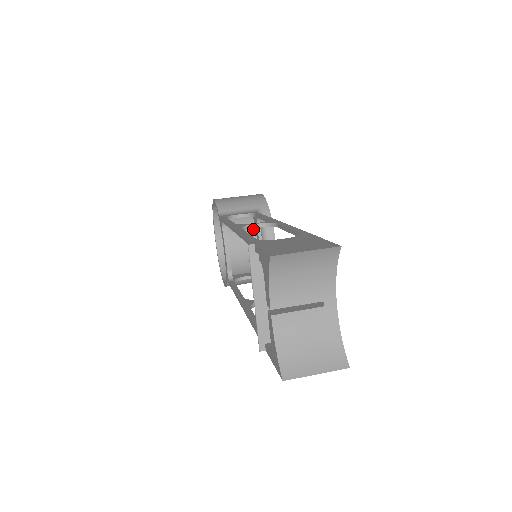
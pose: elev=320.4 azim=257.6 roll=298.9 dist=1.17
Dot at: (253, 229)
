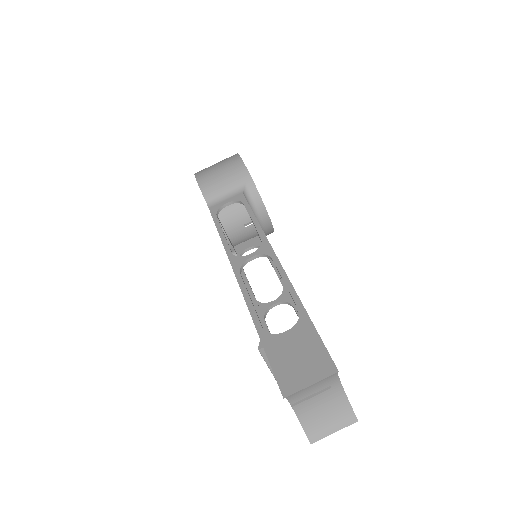
Dot at: occluded
